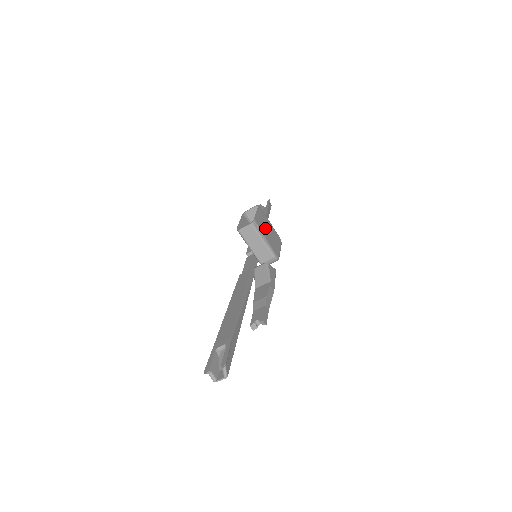
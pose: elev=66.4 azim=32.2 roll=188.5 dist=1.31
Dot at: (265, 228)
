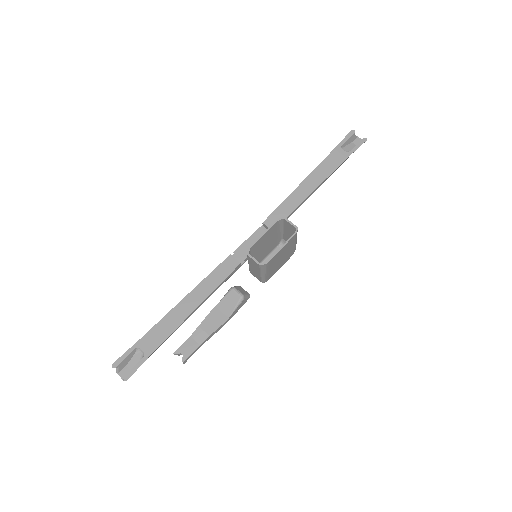
Dot at: (278, 259)
